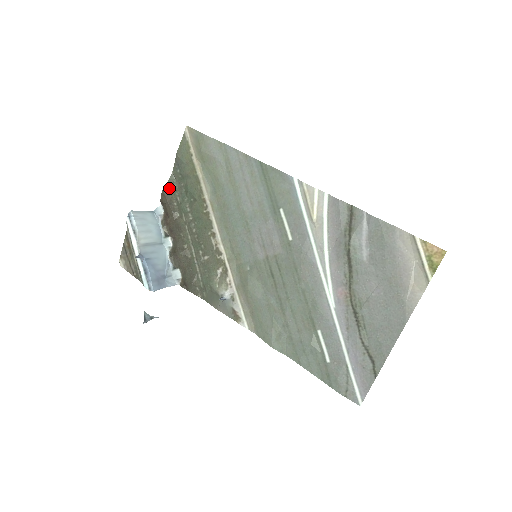
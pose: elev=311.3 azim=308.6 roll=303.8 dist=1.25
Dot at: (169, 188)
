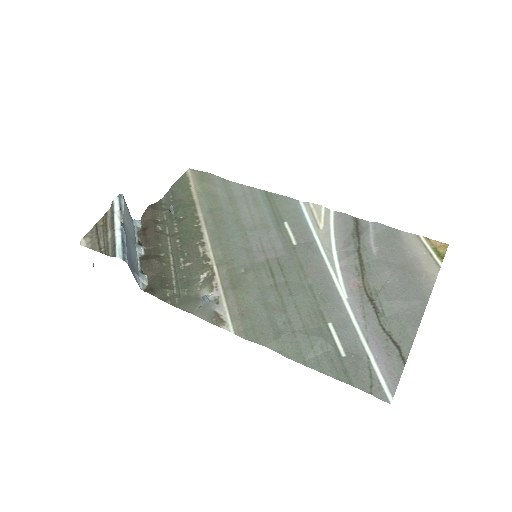
Dot at: (156, 207)
